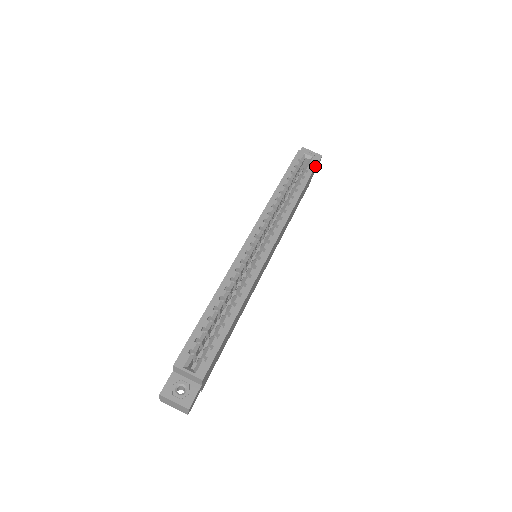
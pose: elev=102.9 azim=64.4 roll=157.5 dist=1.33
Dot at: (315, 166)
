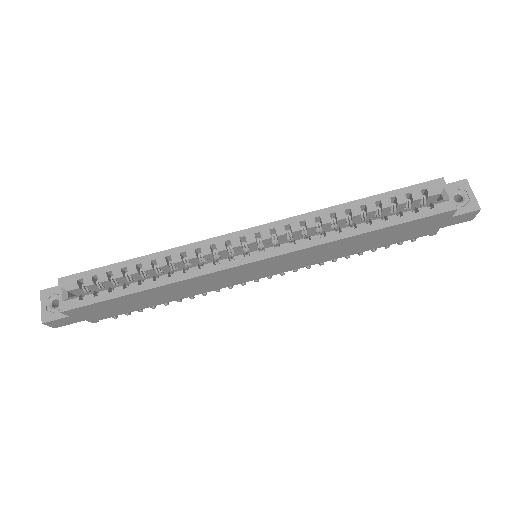
Dot at: (436, 213)
